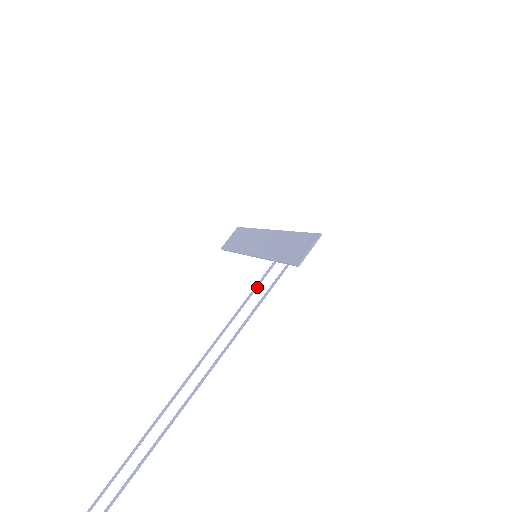
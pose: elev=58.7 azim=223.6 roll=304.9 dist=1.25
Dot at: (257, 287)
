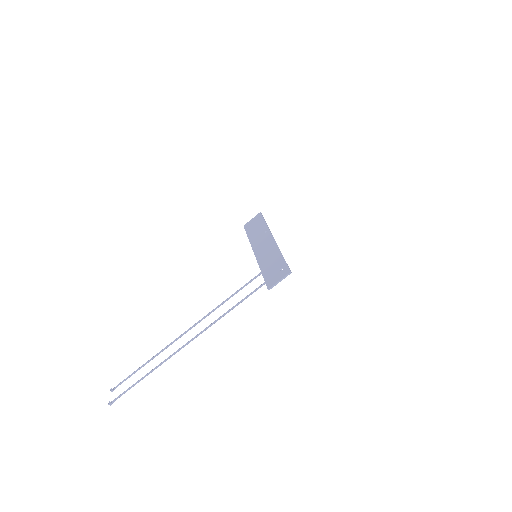
Dot at: occluded
